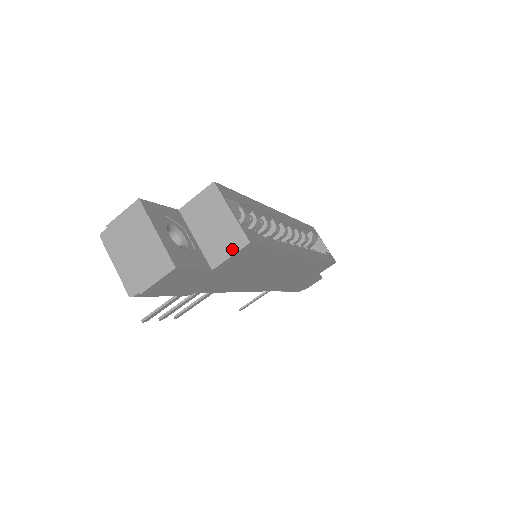
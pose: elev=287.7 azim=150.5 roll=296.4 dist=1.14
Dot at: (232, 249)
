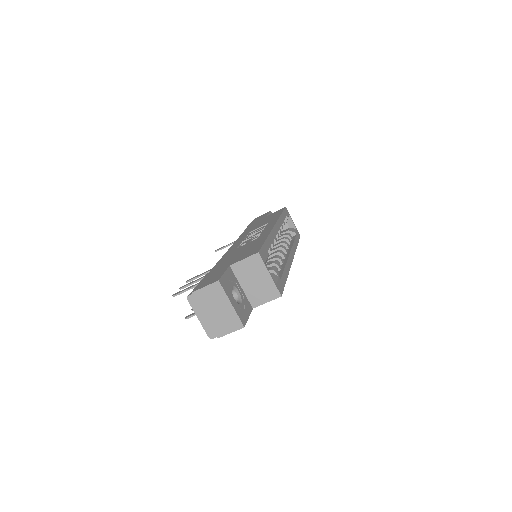
Dot at: (268, 298)
